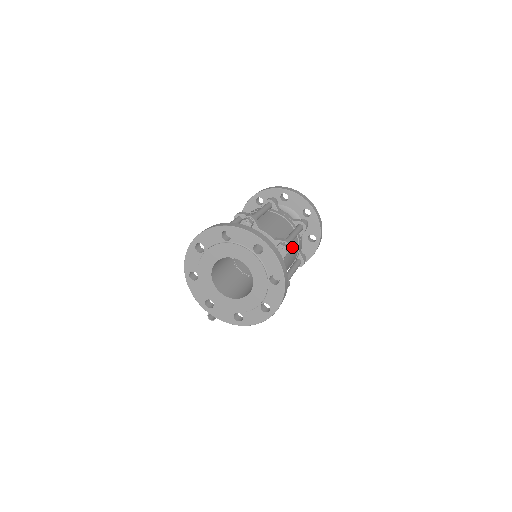
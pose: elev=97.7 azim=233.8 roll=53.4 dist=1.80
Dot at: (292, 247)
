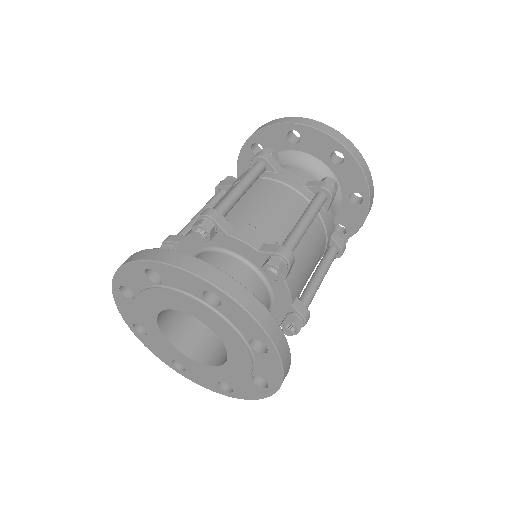
Dot at: (307, 242)
